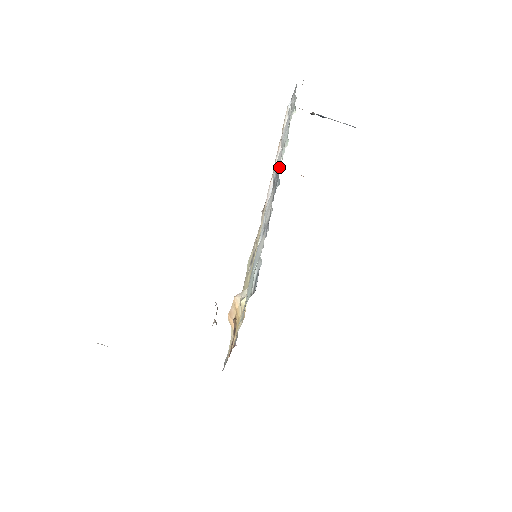
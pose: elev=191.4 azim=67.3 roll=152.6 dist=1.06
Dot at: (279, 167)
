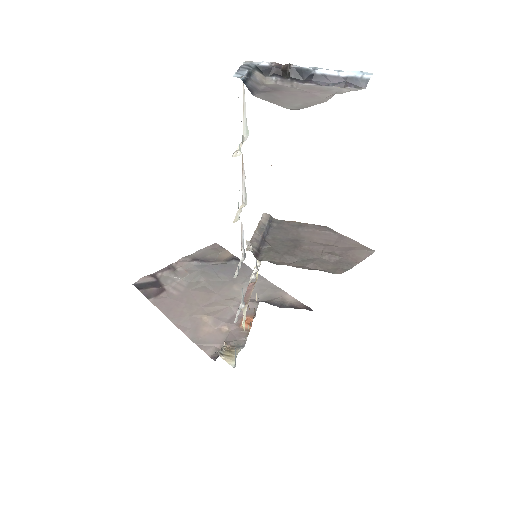
Dot at: occluded
